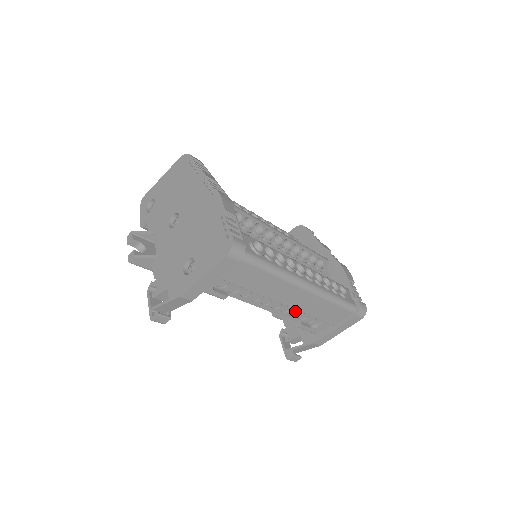
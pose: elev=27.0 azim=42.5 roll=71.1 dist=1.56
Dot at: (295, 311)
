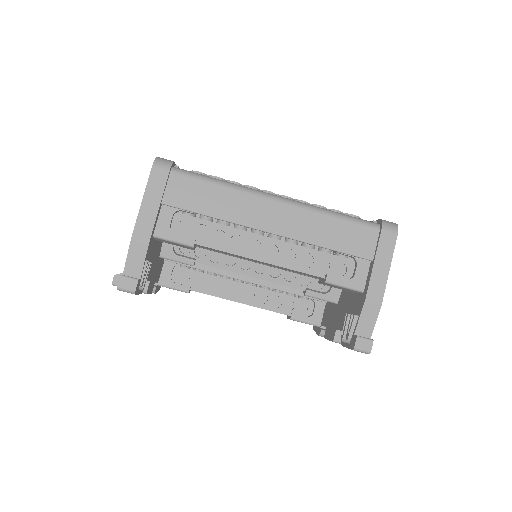
Dot at: (306, 259)
